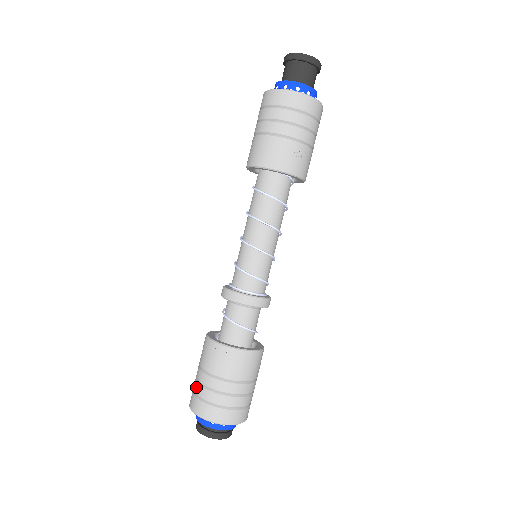
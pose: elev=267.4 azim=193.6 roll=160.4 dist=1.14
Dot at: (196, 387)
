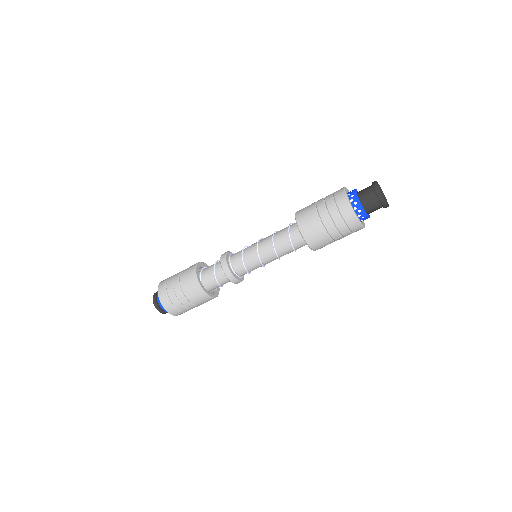
Dot at: (171, 294)
